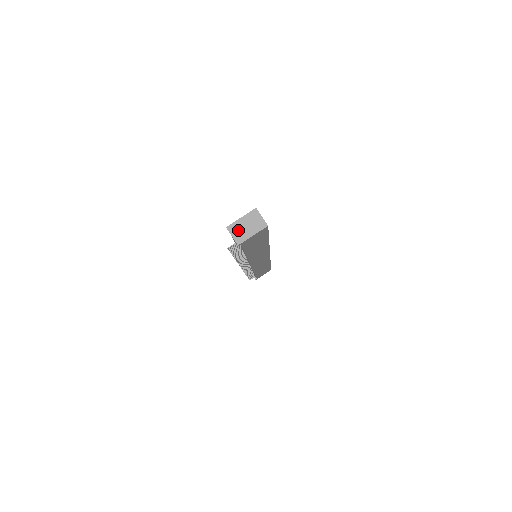
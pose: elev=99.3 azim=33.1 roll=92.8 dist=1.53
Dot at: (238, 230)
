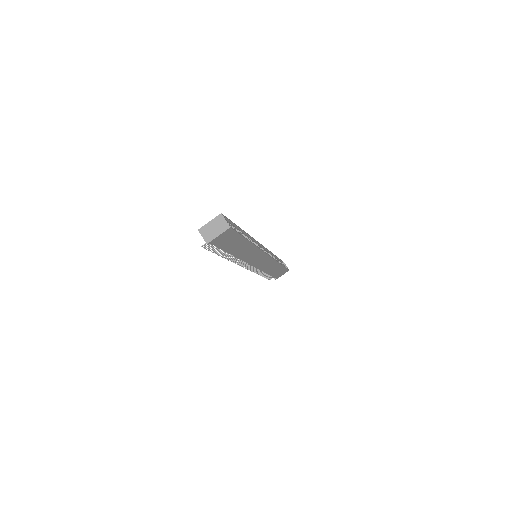
Dot at: (207, 232)
